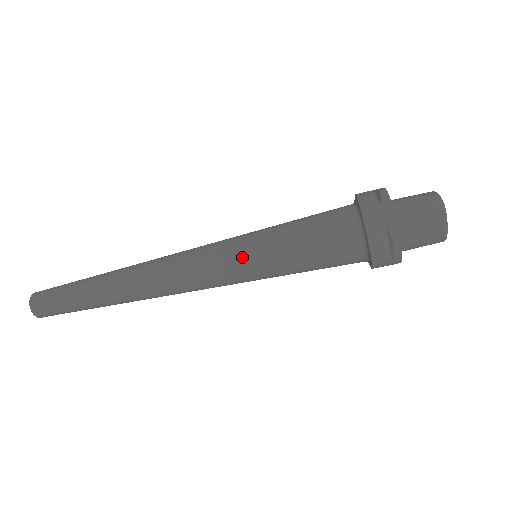
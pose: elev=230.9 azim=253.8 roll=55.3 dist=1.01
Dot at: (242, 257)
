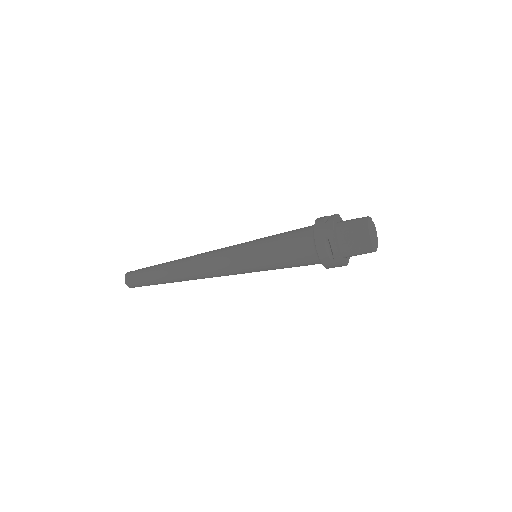
Dot at: occluded
